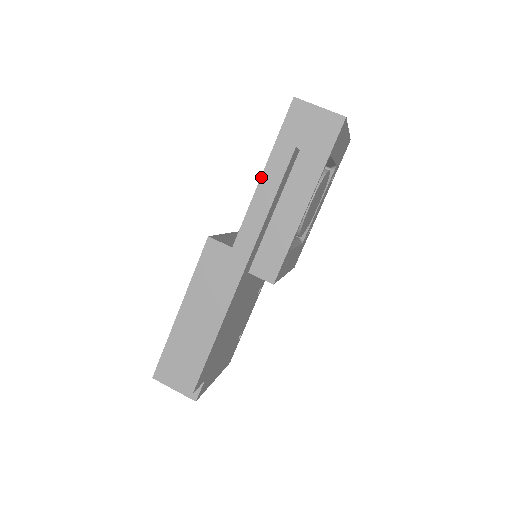
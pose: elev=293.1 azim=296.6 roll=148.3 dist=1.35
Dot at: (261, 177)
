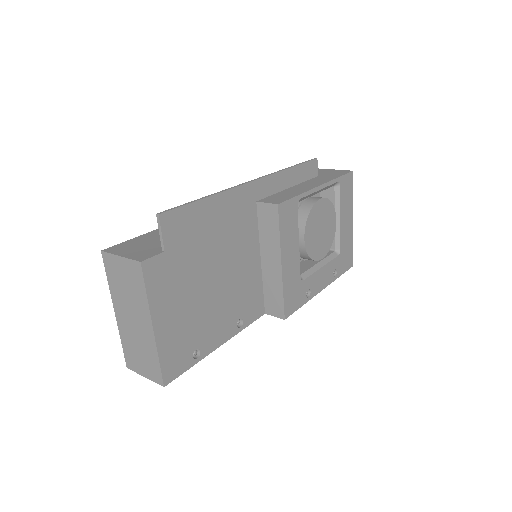
Dot at: occluded
